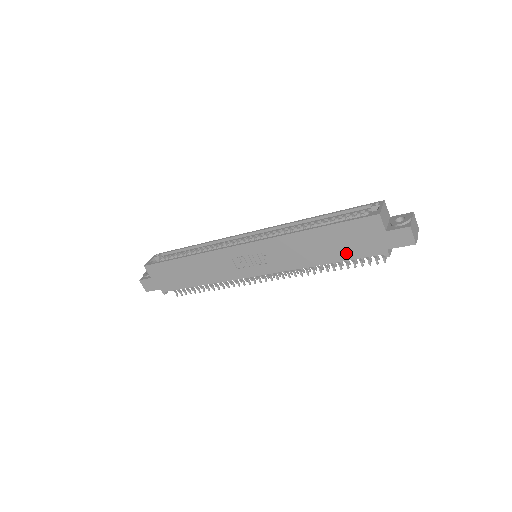
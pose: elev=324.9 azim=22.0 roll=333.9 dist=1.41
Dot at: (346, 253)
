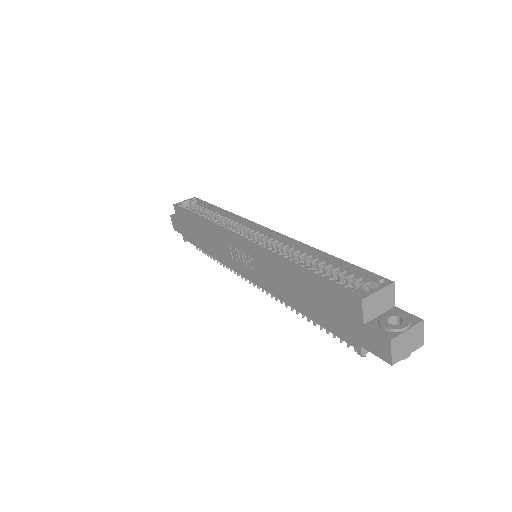
Dot at: (321, 317)
